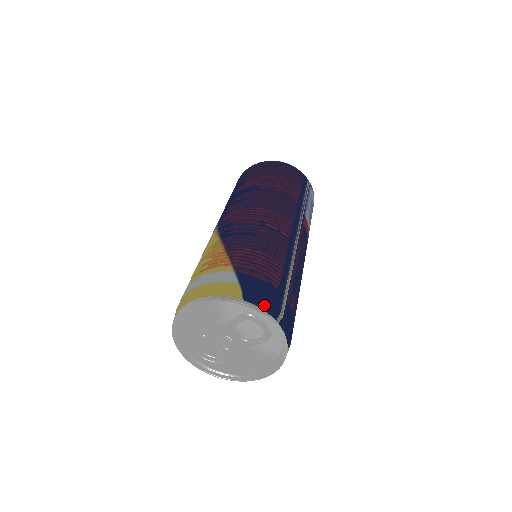
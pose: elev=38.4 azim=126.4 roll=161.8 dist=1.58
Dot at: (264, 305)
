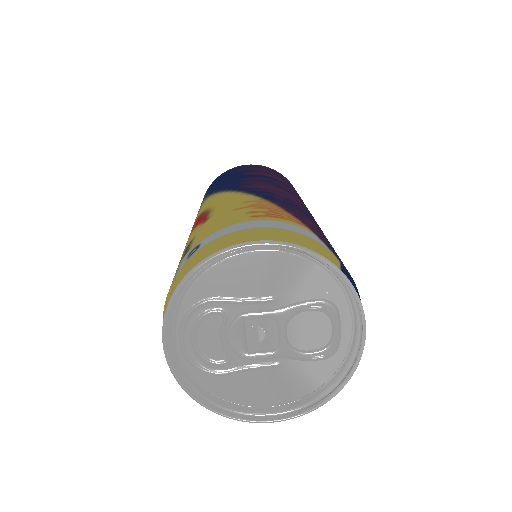
Dot at: occluded
